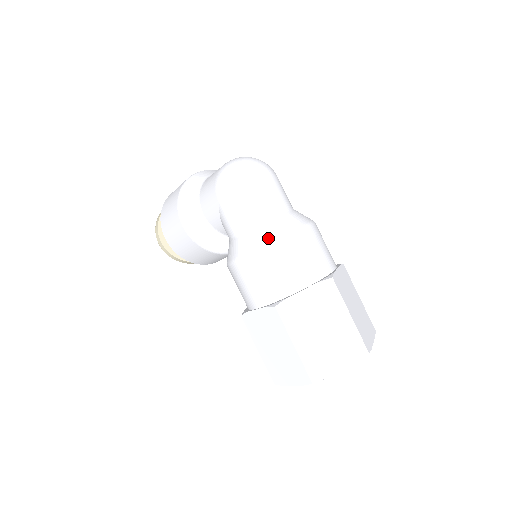
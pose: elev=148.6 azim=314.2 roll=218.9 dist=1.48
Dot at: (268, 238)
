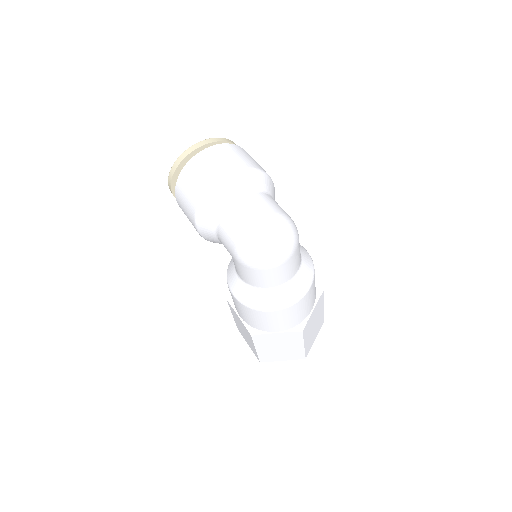
Dot at: (264, 305)
